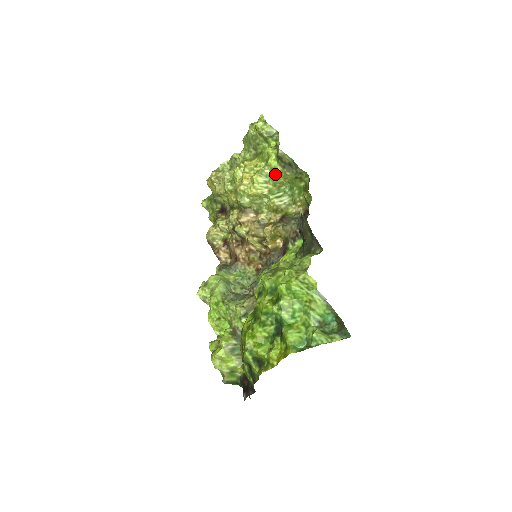
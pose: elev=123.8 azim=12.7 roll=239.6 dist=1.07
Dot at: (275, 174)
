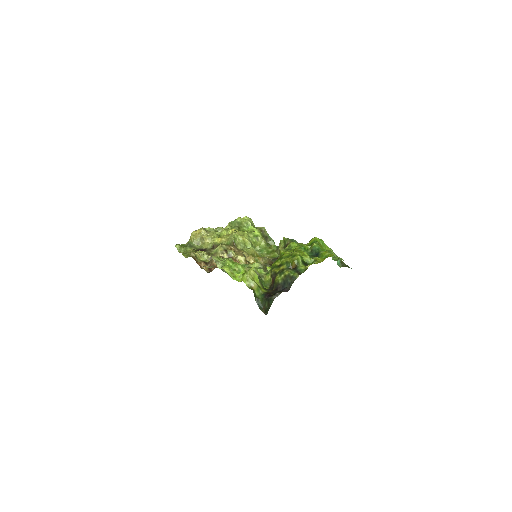
Dot at: (256, 238)
